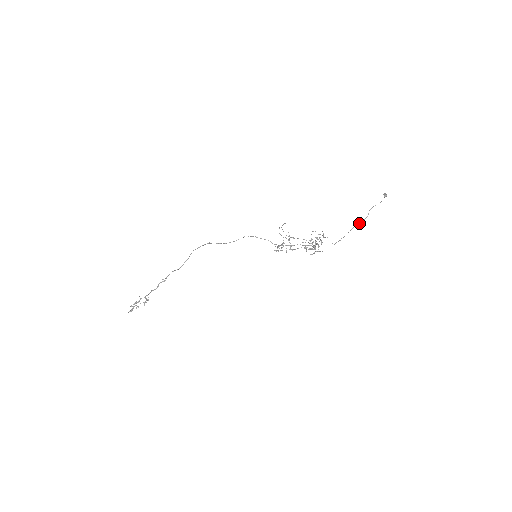
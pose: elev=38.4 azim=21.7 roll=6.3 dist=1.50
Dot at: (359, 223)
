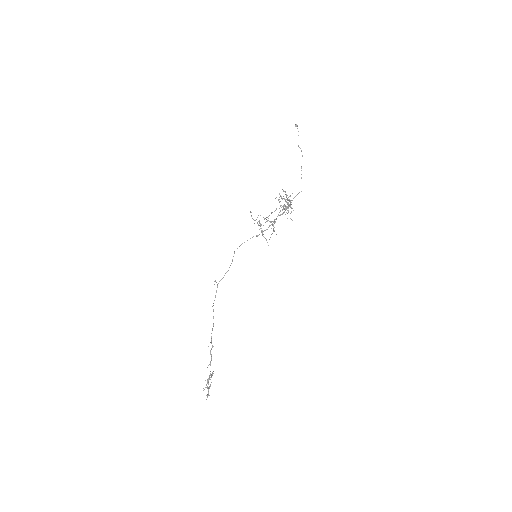
Dot at: occluded
